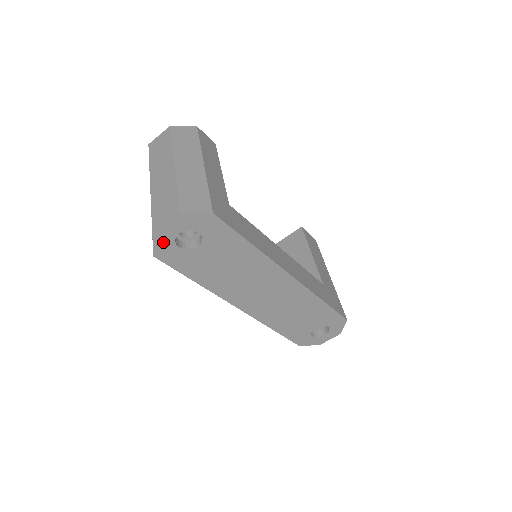
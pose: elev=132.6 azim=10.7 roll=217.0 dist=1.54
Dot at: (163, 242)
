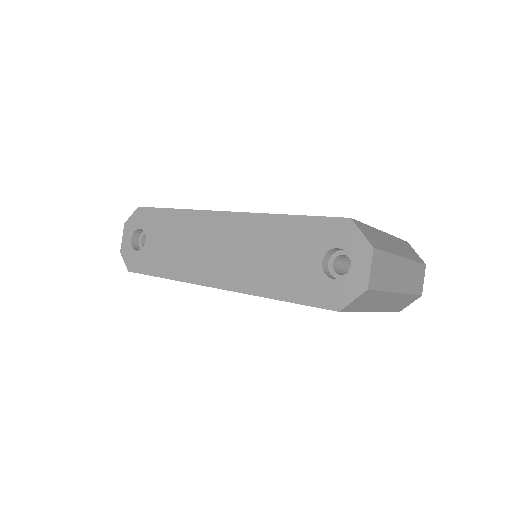
Dot at: (128, 254)
